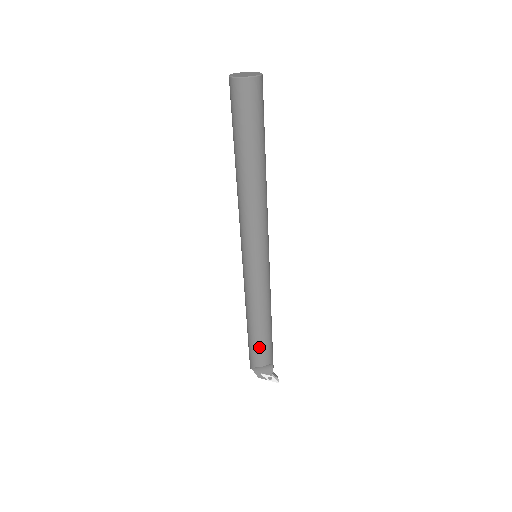
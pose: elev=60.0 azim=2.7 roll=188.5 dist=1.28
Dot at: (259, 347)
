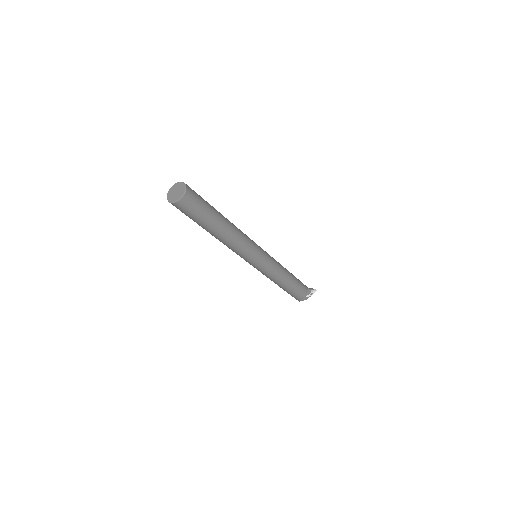
Dot at: (297, 289)
